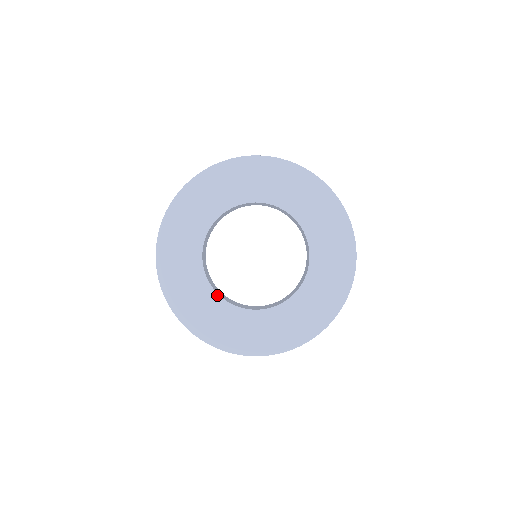
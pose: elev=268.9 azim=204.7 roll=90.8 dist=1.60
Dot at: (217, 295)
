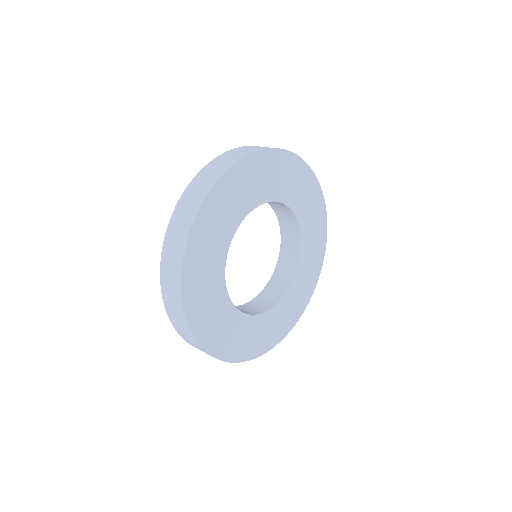
Dot at: (274, 307)
